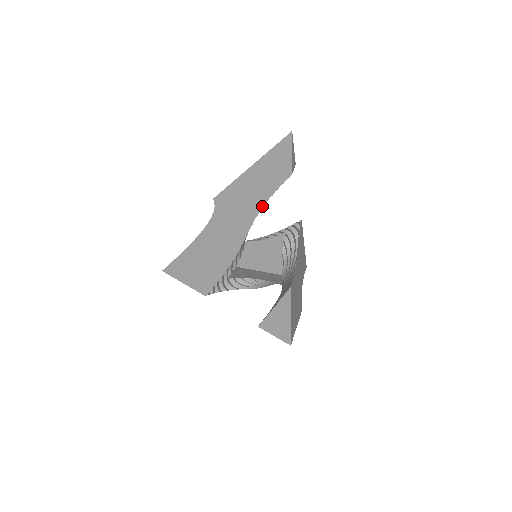
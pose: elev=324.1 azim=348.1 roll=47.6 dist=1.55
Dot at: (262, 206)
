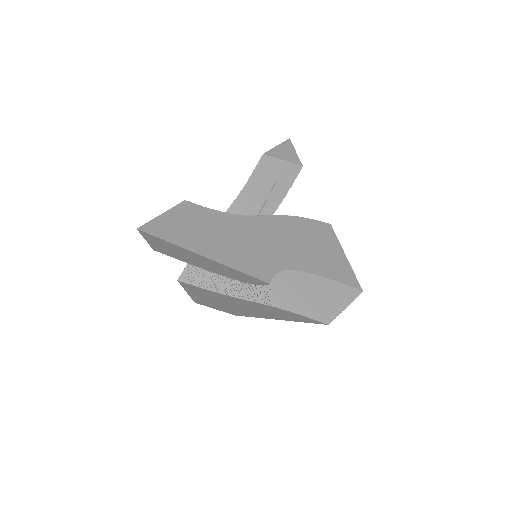
Dot at: (241, 192)
